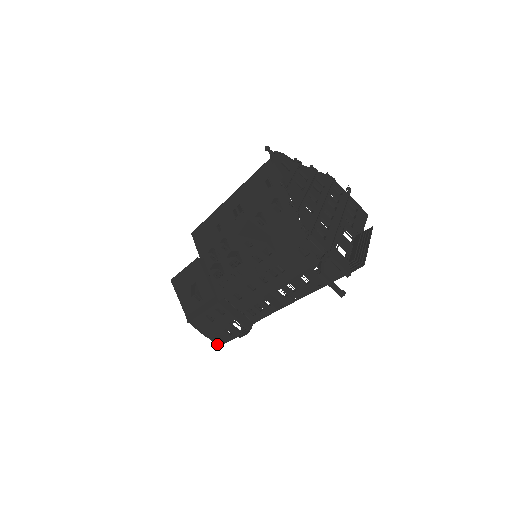
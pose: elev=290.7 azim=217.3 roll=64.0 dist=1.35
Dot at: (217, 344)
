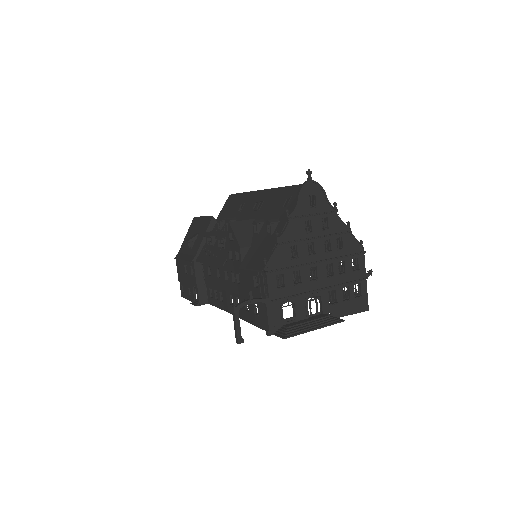
Dot at: (182, 293)
